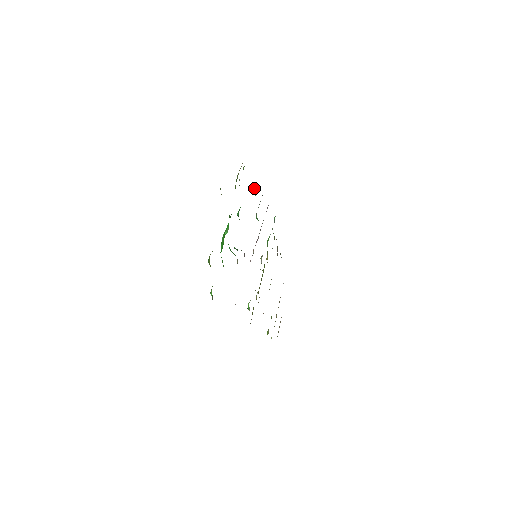
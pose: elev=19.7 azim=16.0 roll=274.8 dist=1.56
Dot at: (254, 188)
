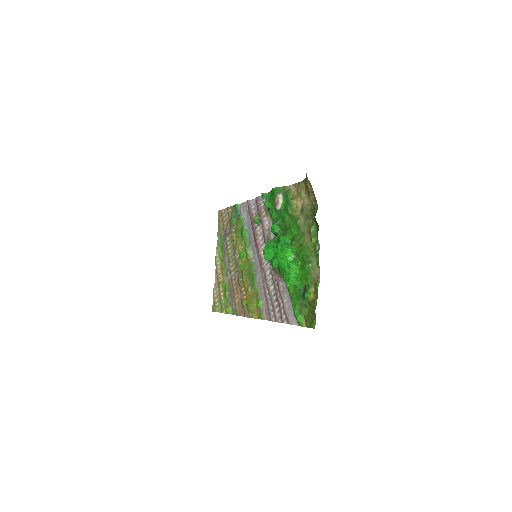
Dot at: (262, 194)
